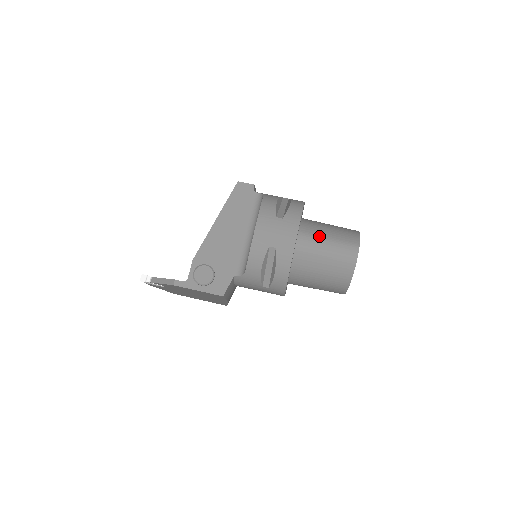
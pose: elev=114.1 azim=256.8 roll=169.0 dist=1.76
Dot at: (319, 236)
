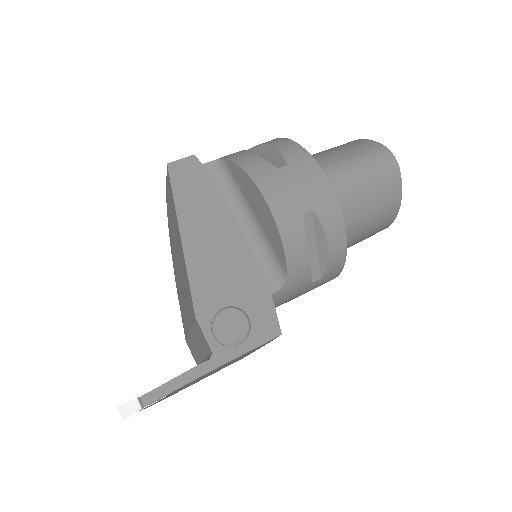
Dot at: (337, 164)
